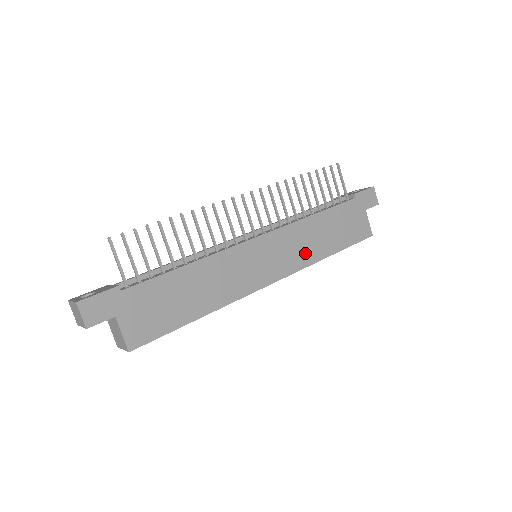
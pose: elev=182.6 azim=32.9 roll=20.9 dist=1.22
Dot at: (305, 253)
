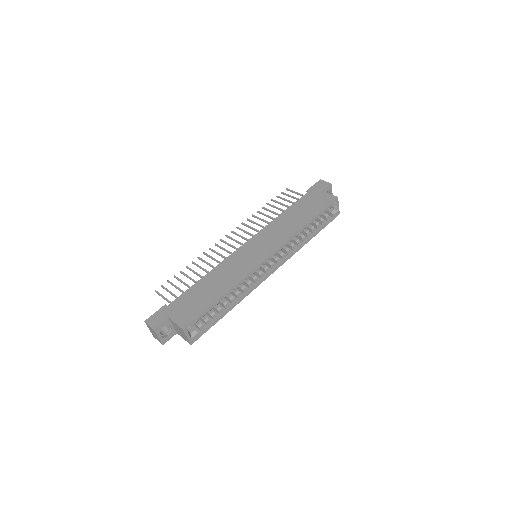
Dot at: (285, 232)
